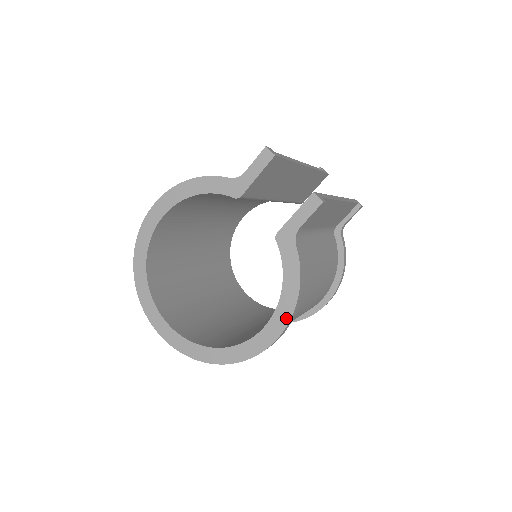
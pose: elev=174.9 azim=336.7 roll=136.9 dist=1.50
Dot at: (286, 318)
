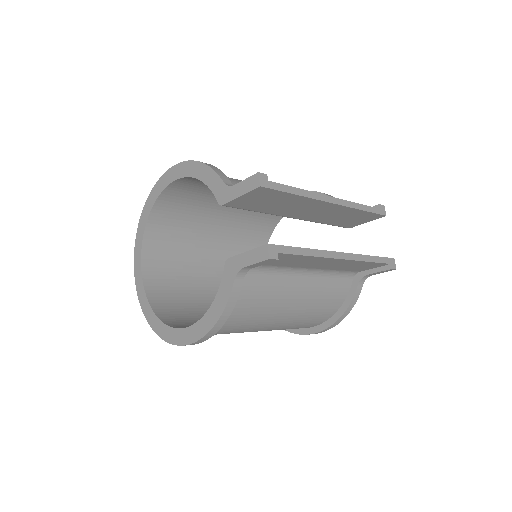
Dot at: (201, 334)
